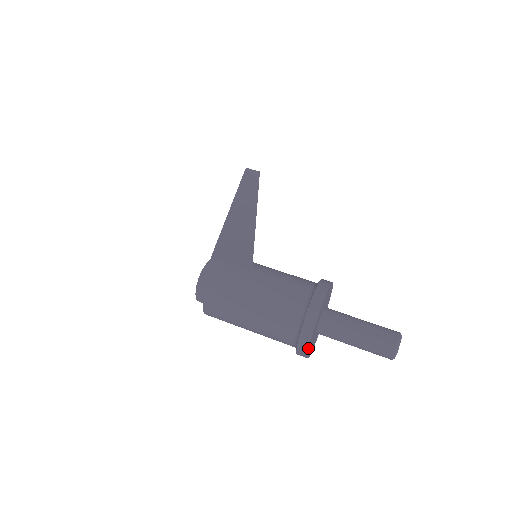
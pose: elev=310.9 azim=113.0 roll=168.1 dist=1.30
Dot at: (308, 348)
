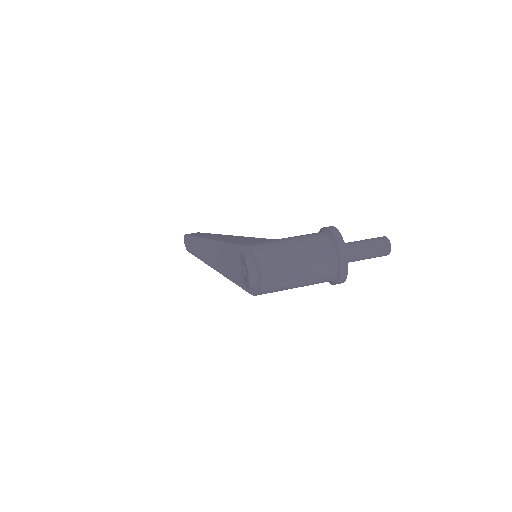
Dot at: occluded
